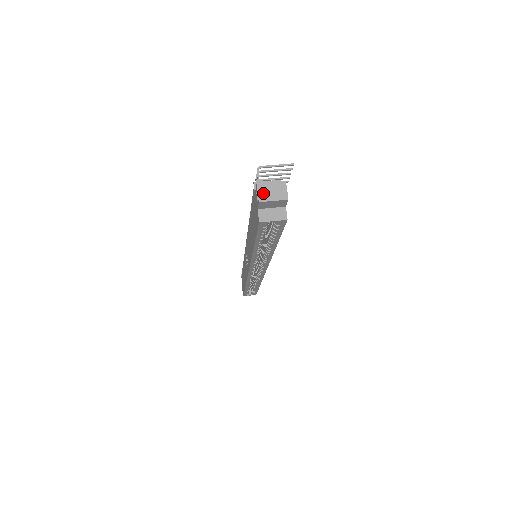
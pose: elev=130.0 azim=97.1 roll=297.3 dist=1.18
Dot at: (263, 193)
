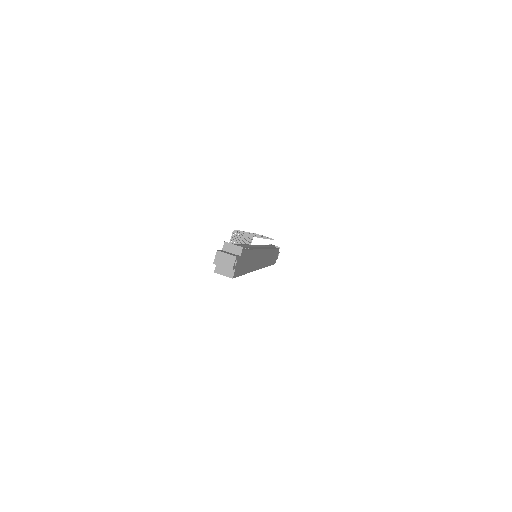
Dot at: (218, 259)
